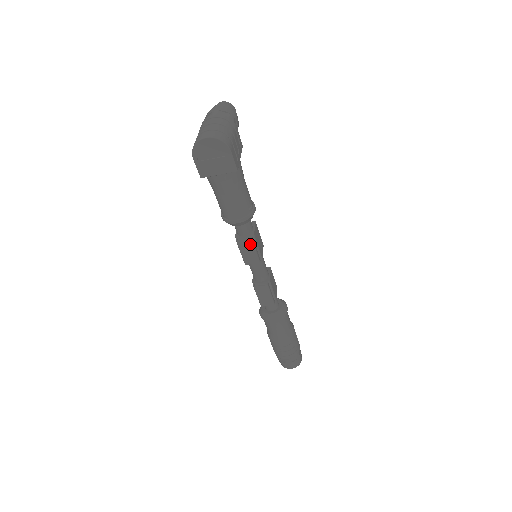
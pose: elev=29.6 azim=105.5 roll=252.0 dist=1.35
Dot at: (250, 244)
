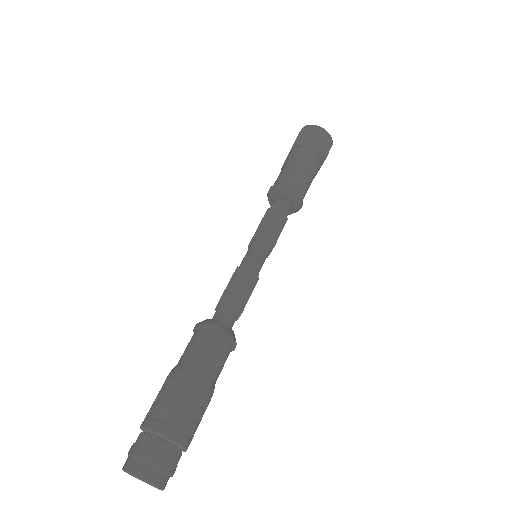
Dot at: (283, 217)
